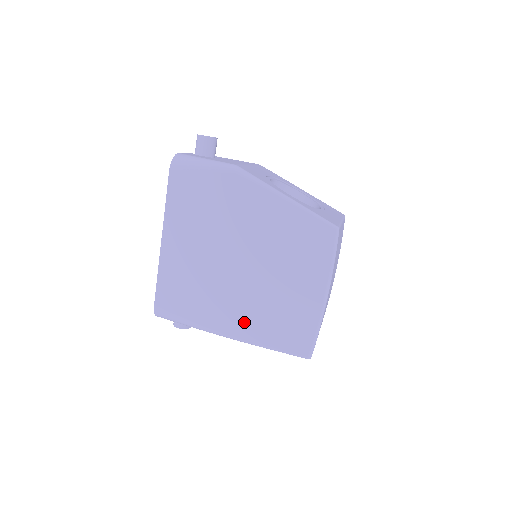
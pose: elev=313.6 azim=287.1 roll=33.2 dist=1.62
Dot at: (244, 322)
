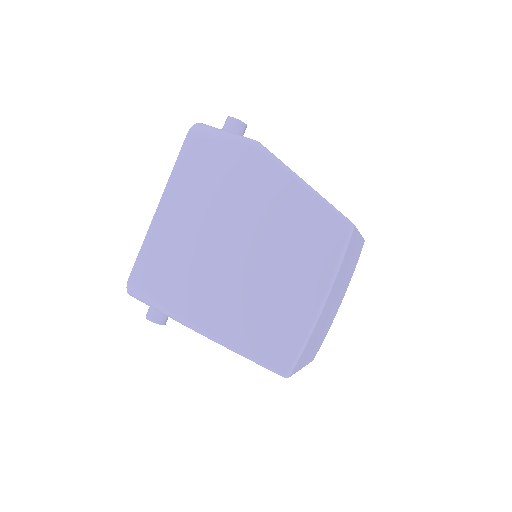
Dot at: (222, 316)
